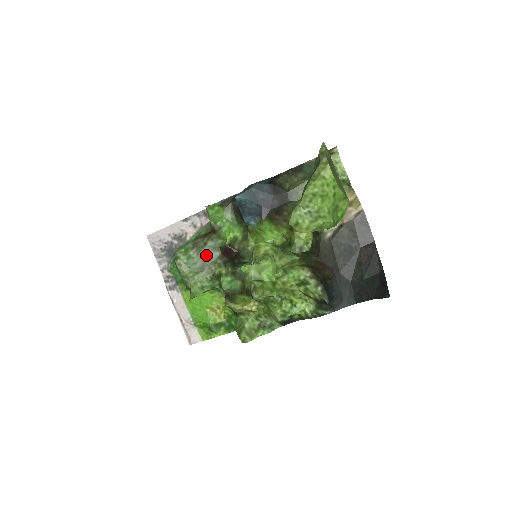
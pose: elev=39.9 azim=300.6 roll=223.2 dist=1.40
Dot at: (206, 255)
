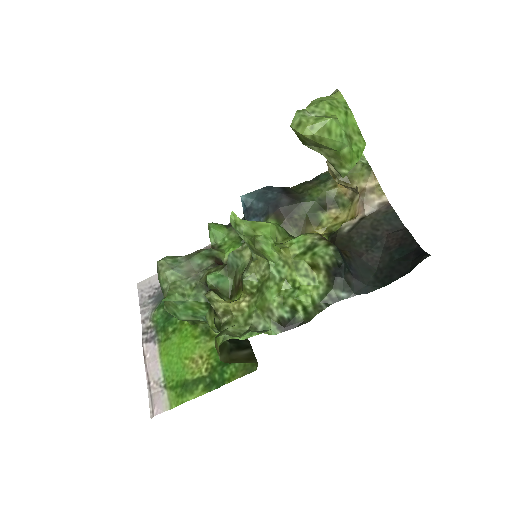
Dot at: (196, 262)
